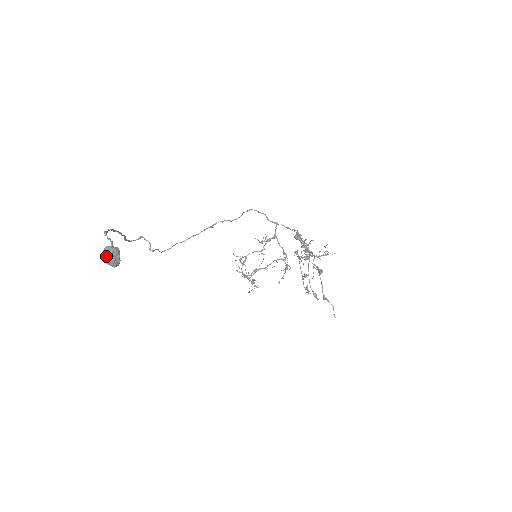
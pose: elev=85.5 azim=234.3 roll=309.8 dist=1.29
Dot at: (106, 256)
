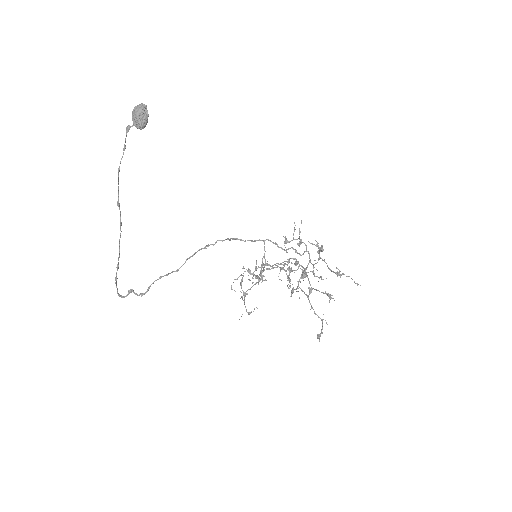
Dot at: (136, 111)
